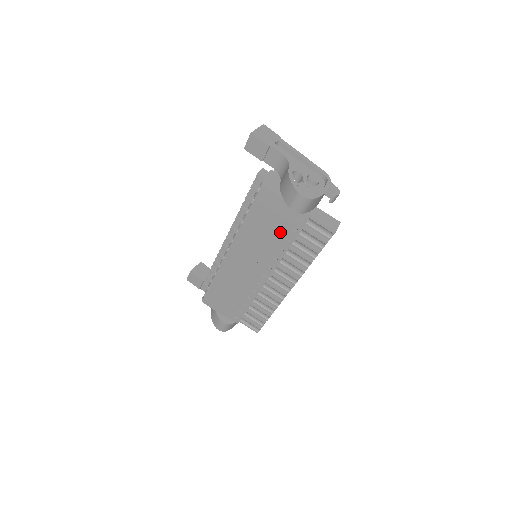
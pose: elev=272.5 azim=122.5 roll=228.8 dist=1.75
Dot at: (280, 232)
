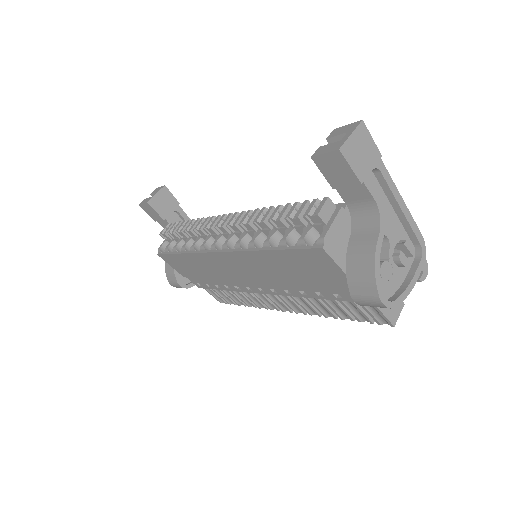
Dot at: (313, 285)
